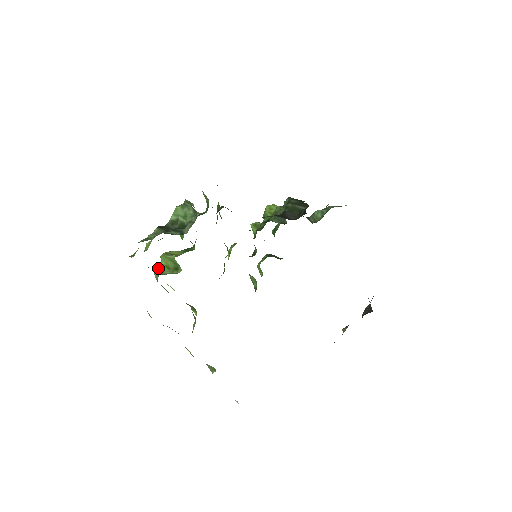
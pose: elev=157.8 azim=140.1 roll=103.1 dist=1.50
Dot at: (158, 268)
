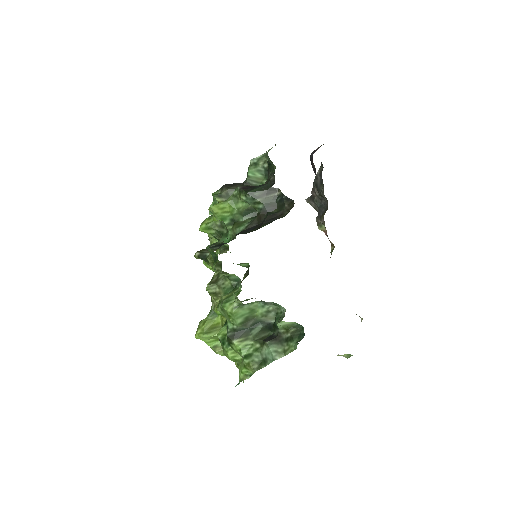
Dot at: (210, 347)
